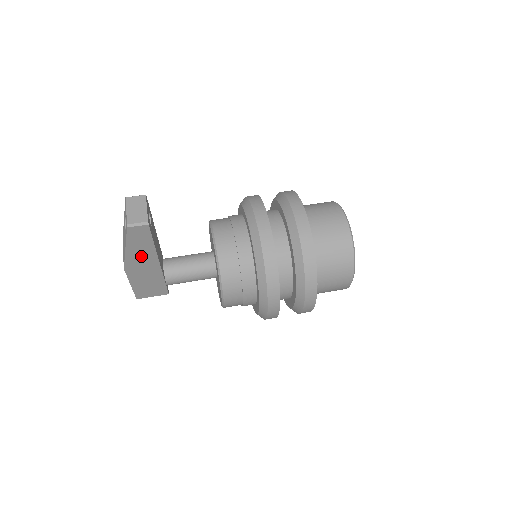
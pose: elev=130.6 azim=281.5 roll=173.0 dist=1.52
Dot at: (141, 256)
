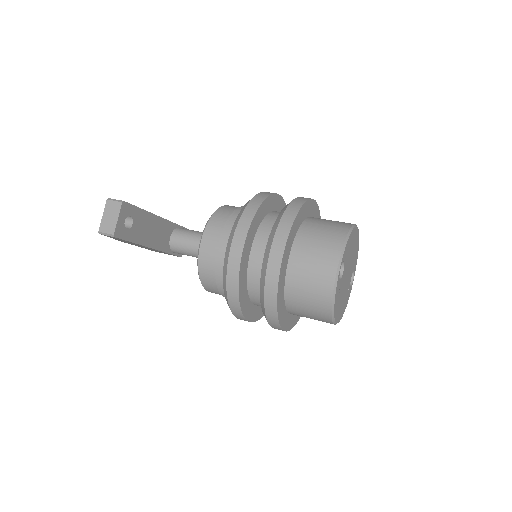
Dot at: (131, 243)
